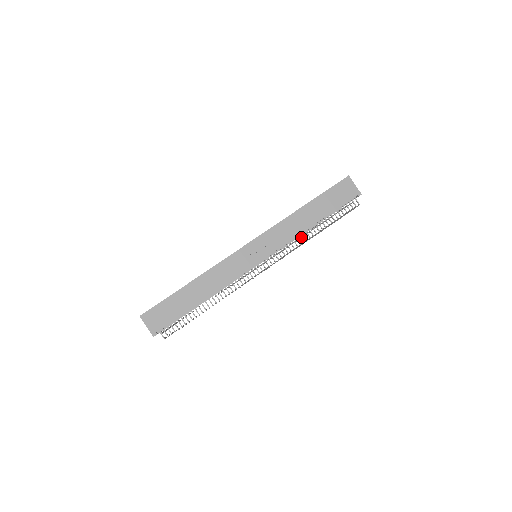
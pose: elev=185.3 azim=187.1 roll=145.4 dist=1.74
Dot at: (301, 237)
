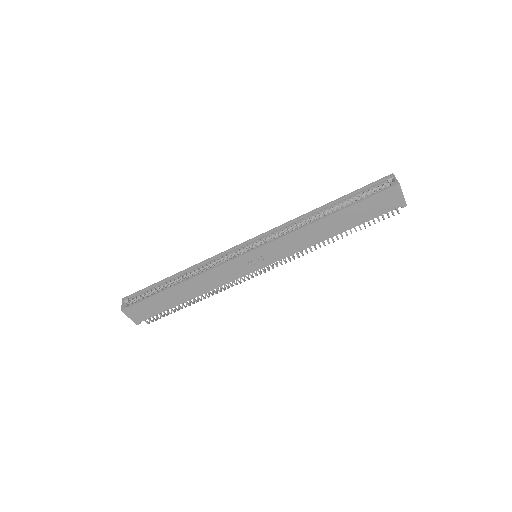
Dot at: occluded
